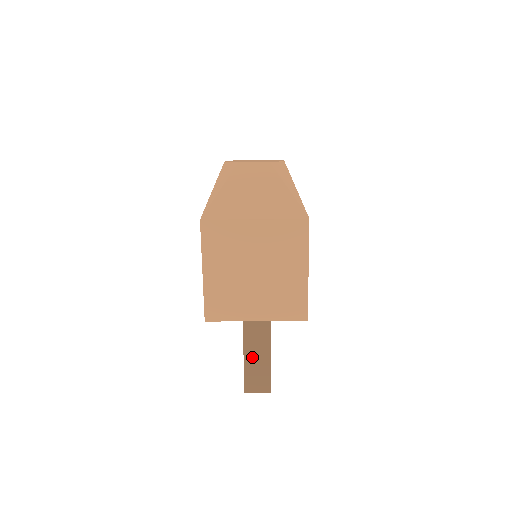
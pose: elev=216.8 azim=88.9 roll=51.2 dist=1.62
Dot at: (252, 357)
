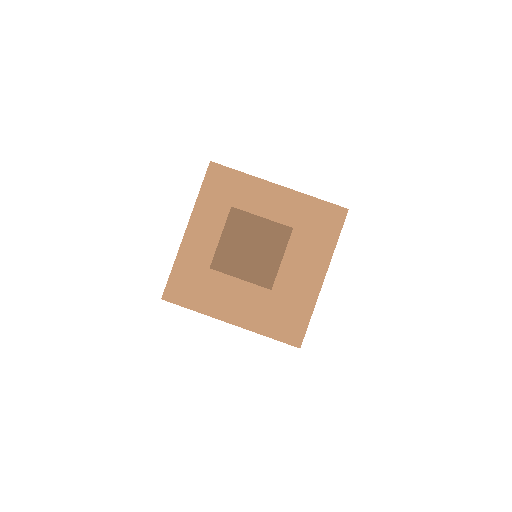
Dot at: occluded
